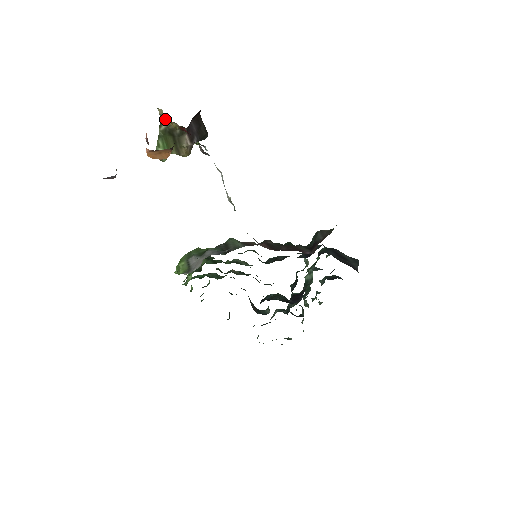
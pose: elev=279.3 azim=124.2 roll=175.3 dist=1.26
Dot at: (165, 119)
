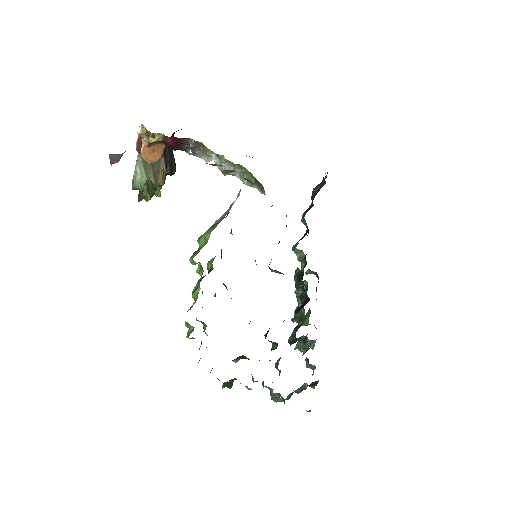
Dot at: (146, 138)
